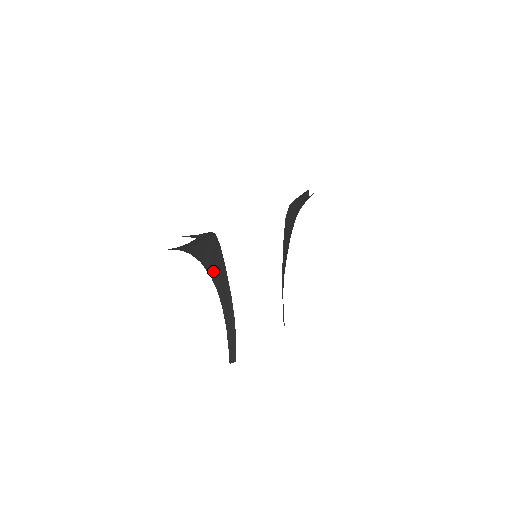
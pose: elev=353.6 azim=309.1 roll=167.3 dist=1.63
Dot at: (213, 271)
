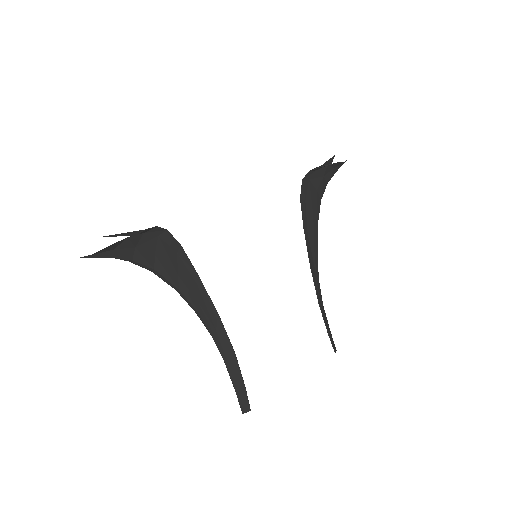
Dot at: (177, 283)
